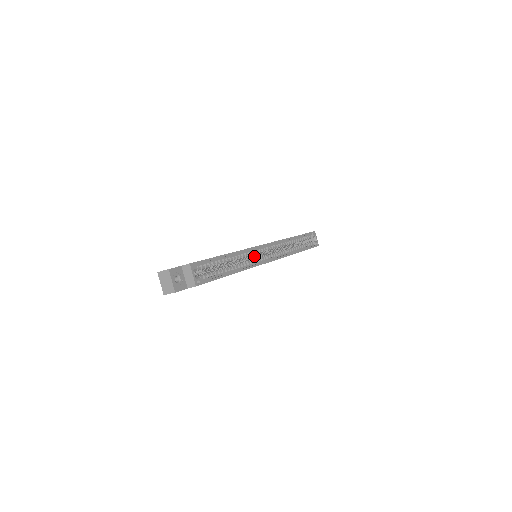
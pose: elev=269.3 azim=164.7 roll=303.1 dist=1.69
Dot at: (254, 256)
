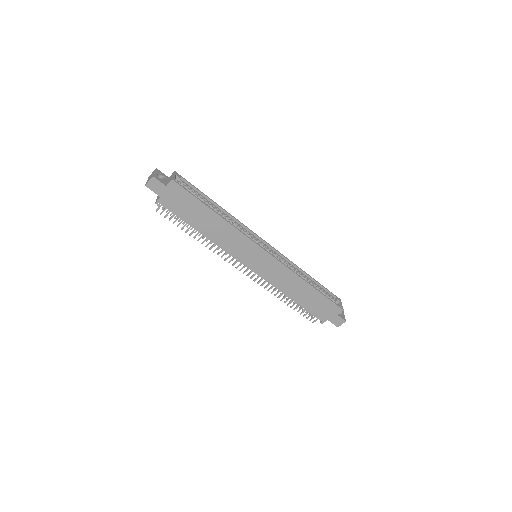
Dot at: occluded
